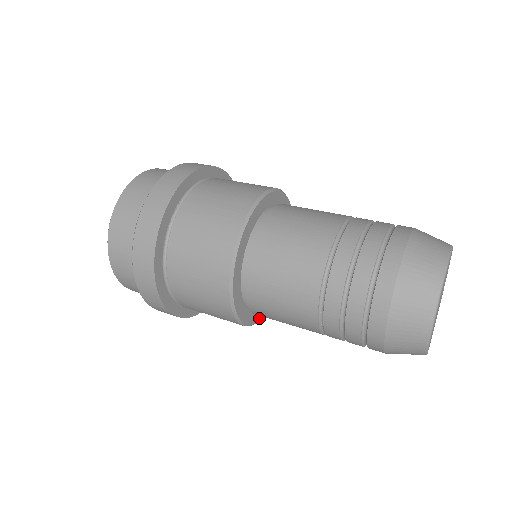
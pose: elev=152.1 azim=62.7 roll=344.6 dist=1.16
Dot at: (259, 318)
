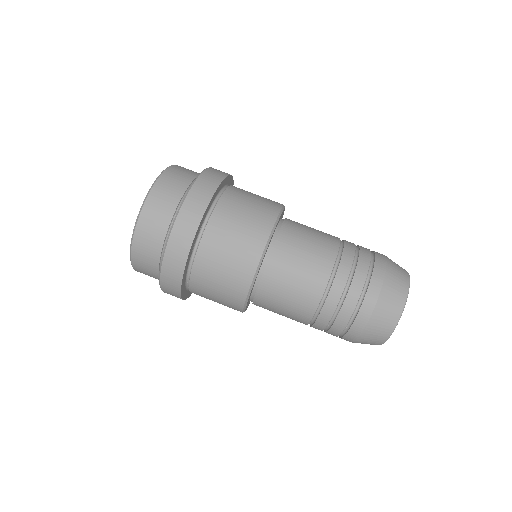
Dot at: occluded
